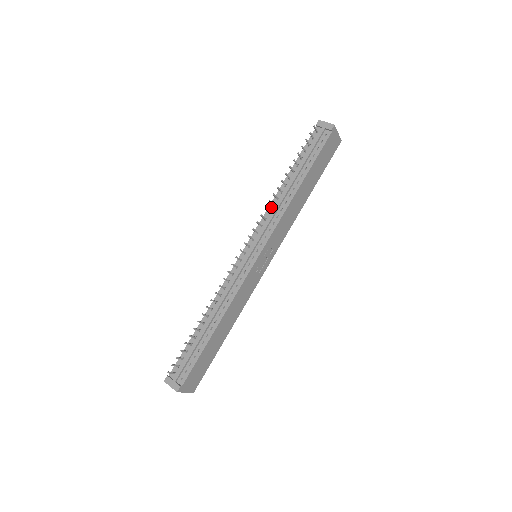
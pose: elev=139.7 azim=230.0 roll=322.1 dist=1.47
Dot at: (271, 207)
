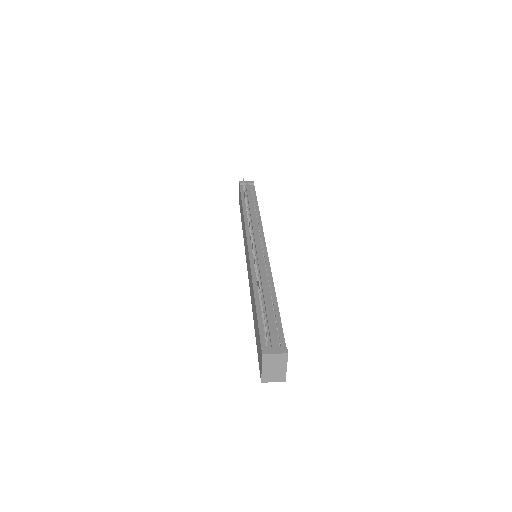
Dot at: (247, 221)
